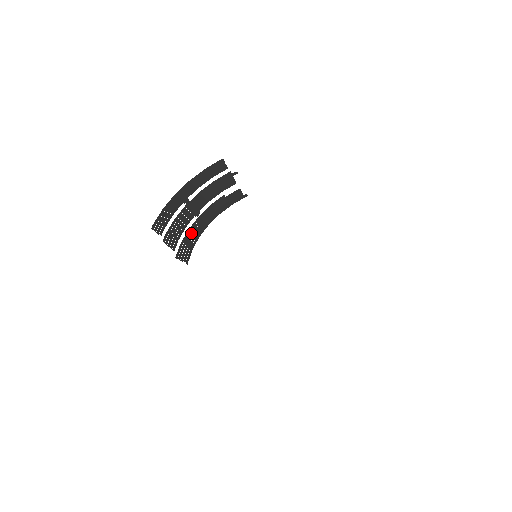
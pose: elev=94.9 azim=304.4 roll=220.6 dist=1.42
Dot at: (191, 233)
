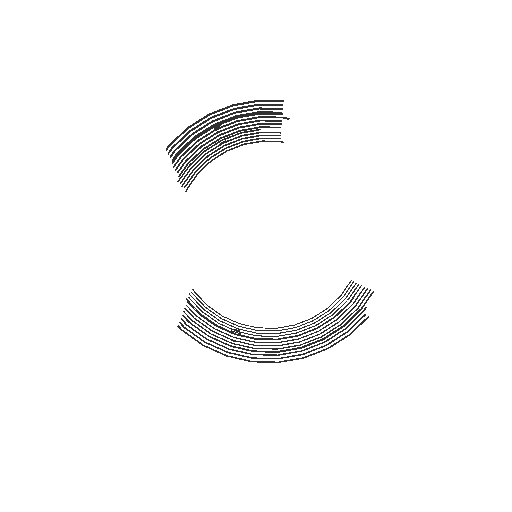
Dot at: (205, 154)
